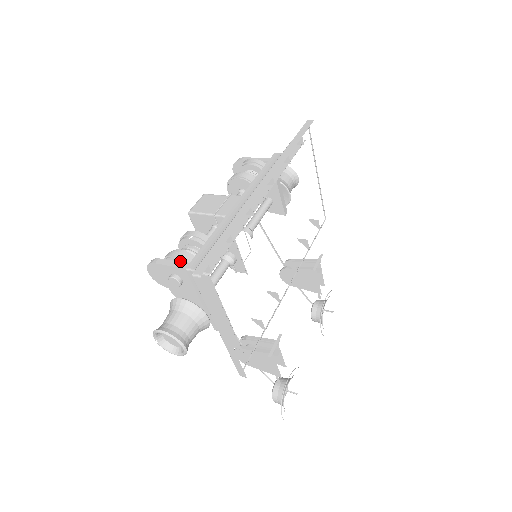
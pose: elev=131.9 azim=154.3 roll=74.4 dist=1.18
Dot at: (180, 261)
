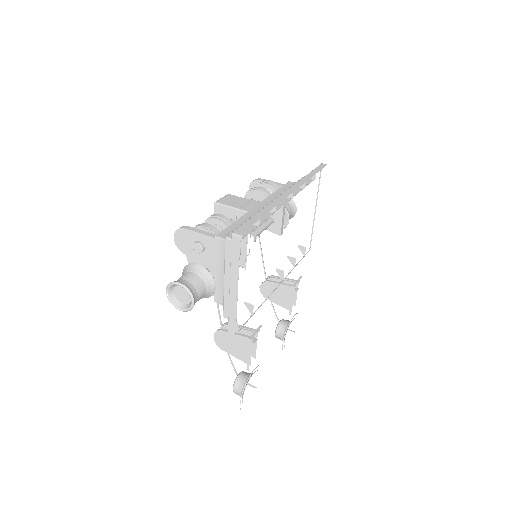
Dot at: (209, 231)
